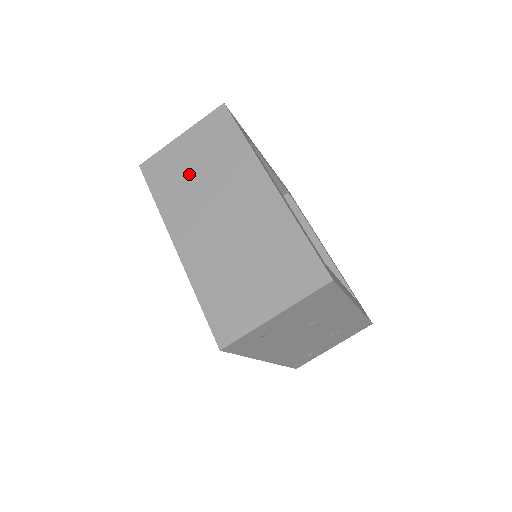
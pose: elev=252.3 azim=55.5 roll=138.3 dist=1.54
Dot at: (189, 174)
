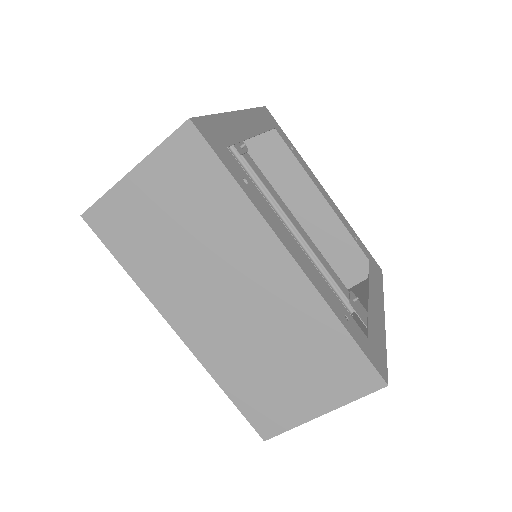
Dot at: (166, 237)
